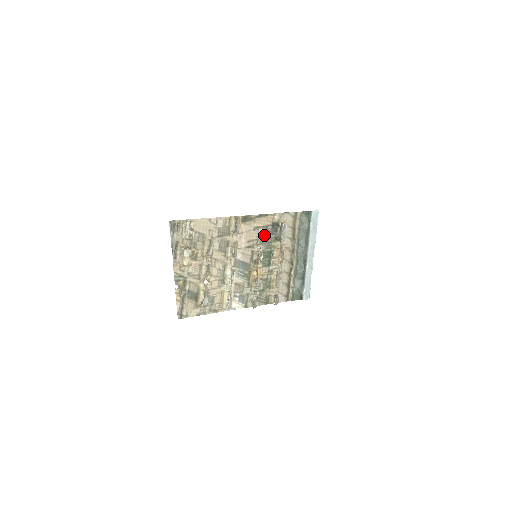
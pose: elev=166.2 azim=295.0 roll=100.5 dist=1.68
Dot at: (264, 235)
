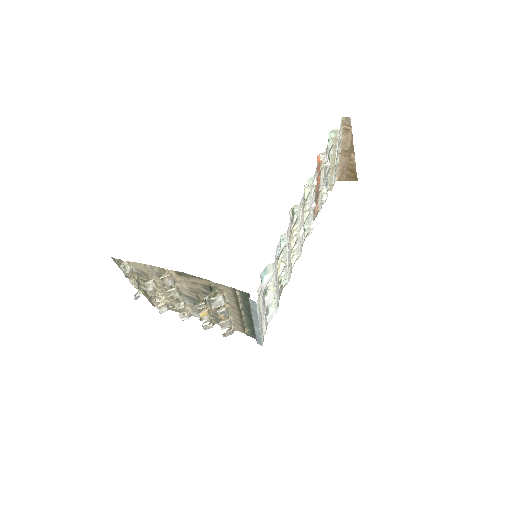
Dot at: (204, 290)
